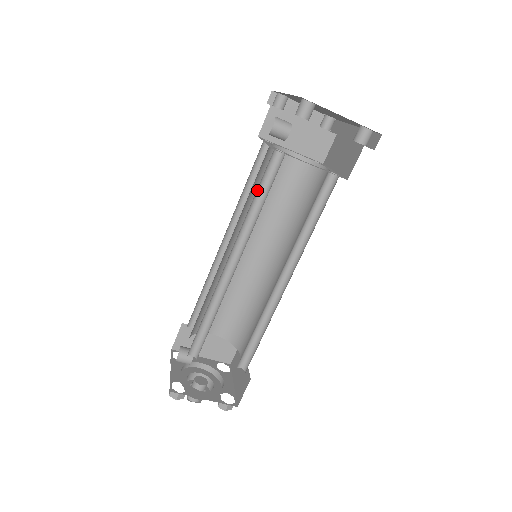
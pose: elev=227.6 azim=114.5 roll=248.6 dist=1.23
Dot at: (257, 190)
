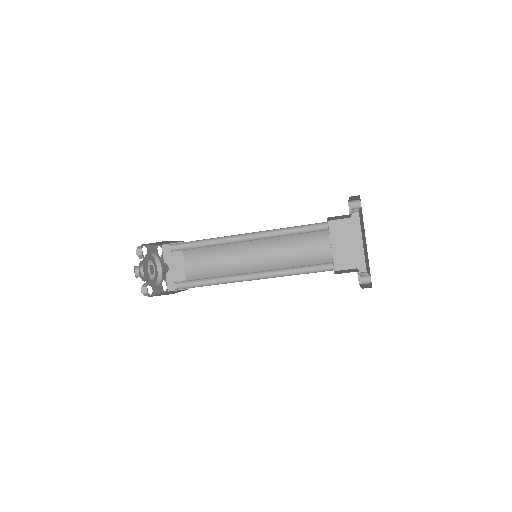
Dot at: occluded
